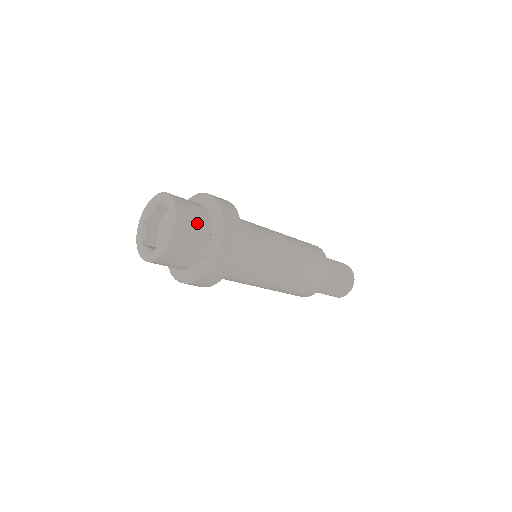
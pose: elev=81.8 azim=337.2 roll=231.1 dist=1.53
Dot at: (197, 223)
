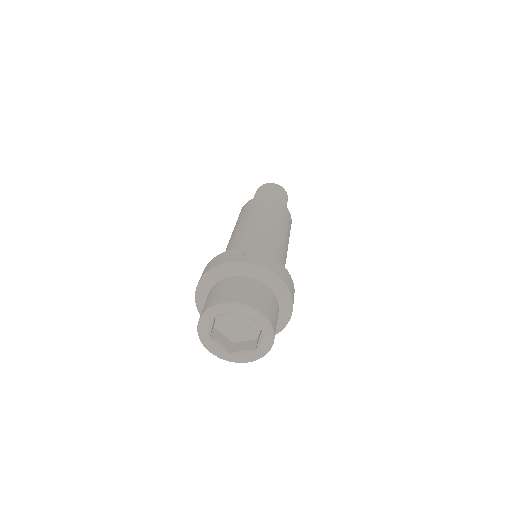
Dot at: (265, 297)
